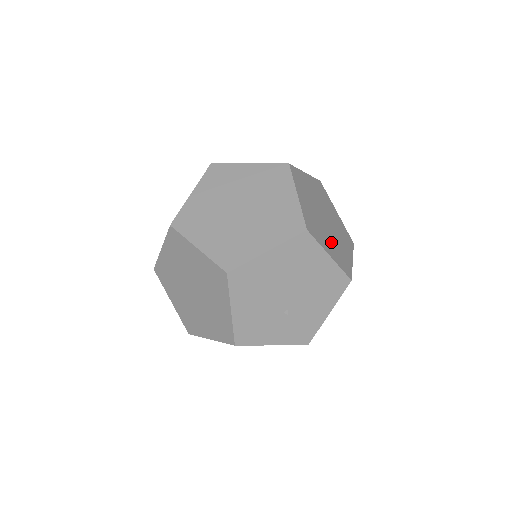
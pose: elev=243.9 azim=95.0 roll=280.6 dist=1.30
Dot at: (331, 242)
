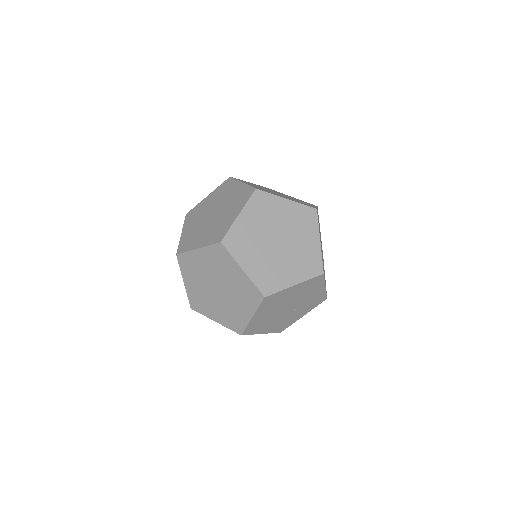
Dot at: (291, 263)
